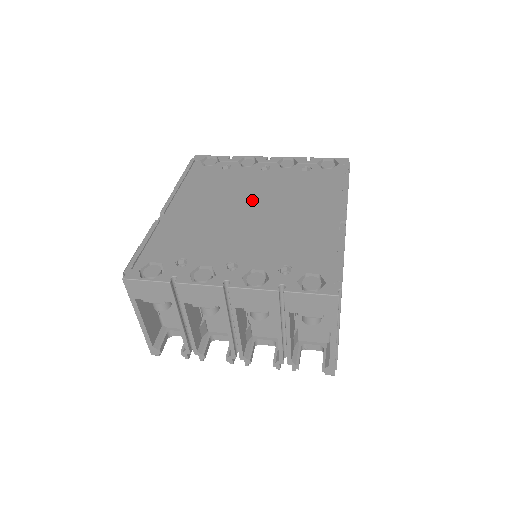
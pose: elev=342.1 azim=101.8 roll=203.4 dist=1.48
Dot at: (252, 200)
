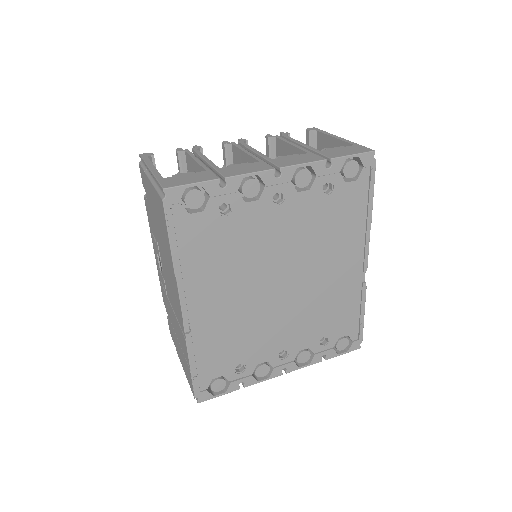
Dot at: (278, 268)
